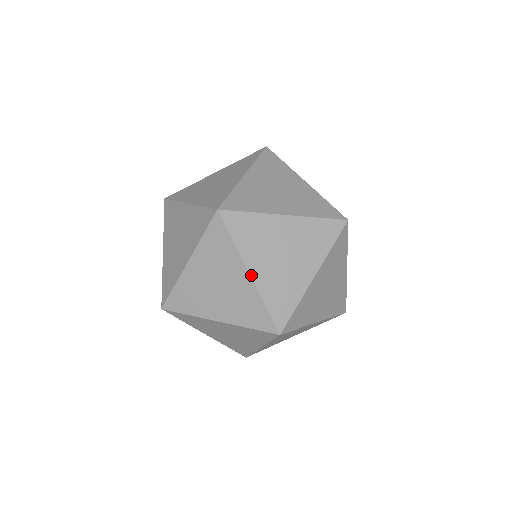
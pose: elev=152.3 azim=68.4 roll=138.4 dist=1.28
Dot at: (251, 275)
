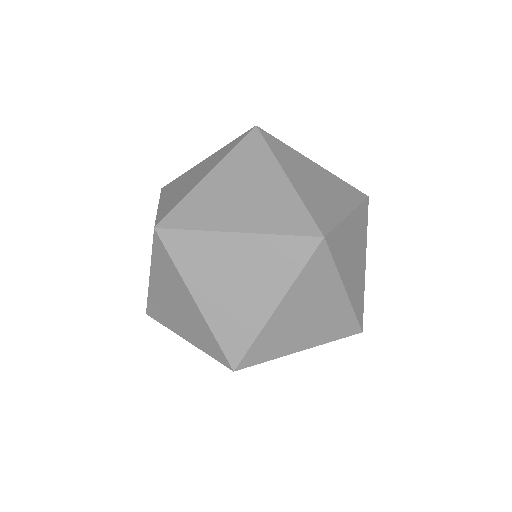
Dot at: (289, 178)
